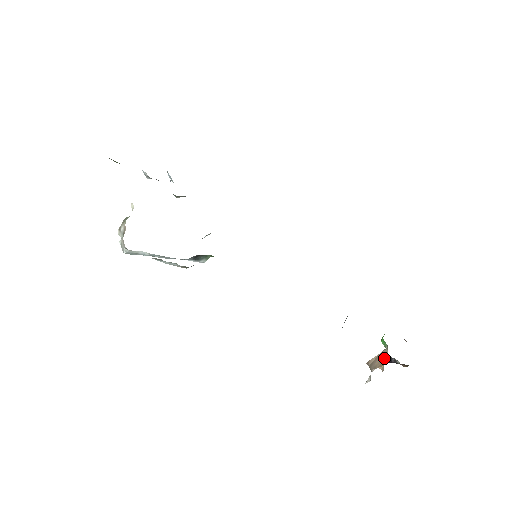
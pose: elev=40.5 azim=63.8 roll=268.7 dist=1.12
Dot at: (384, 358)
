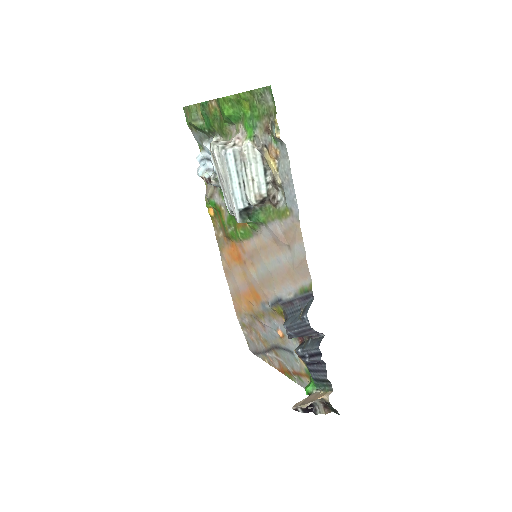
Dot at: (320, 394)
